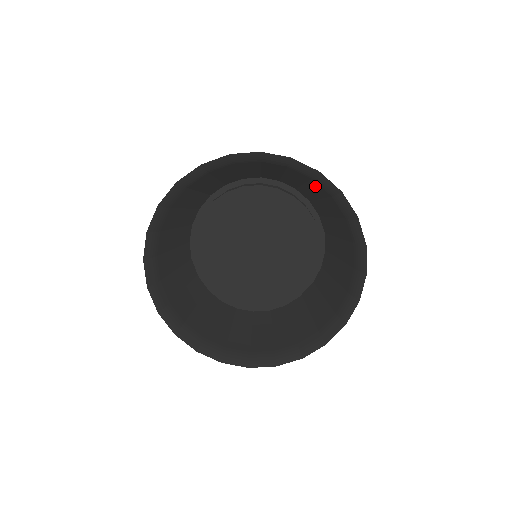
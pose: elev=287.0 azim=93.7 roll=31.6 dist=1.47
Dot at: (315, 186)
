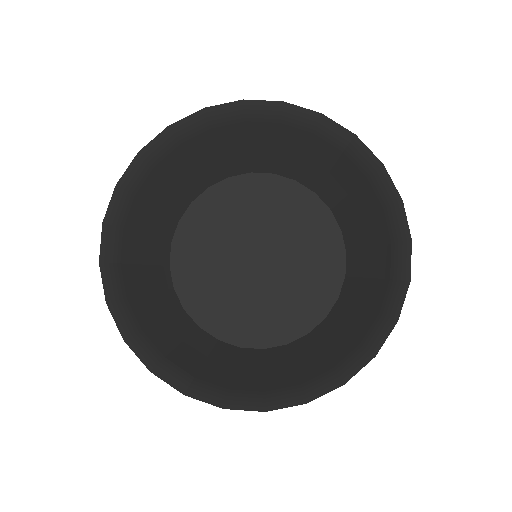
Dot at: (365, 193)
